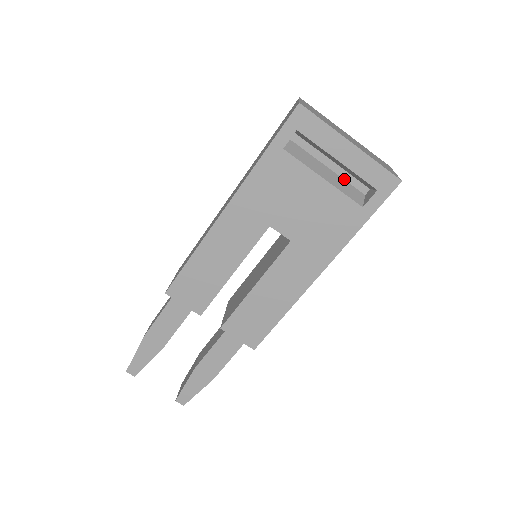
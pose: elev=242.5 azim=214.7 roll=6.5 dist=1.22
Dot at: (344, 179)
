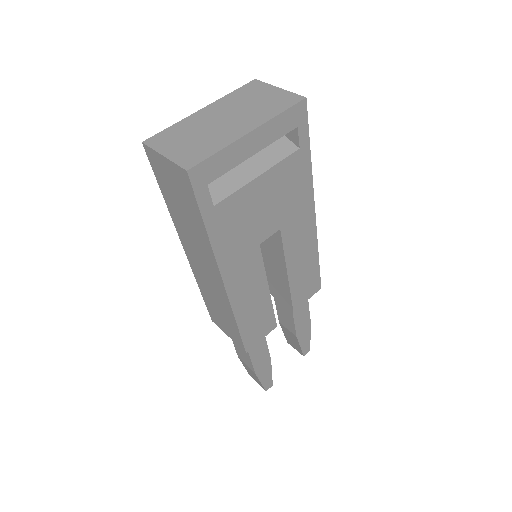
Dot at: occluded
